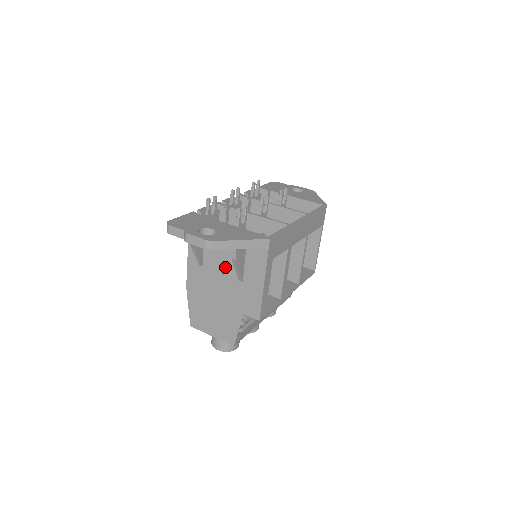
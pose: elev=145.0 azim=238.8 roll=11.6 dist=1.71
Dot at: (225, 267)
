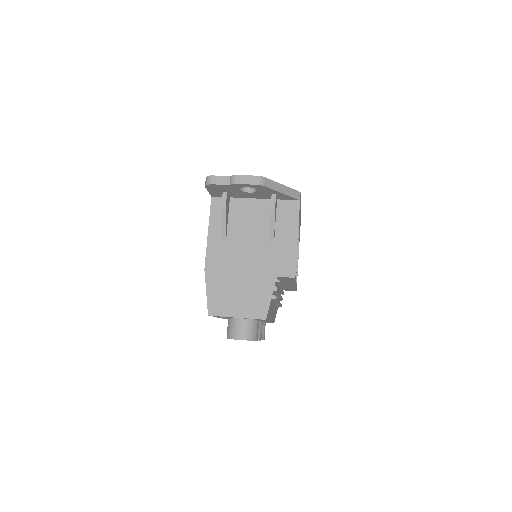
Dot at: (253, 232)
